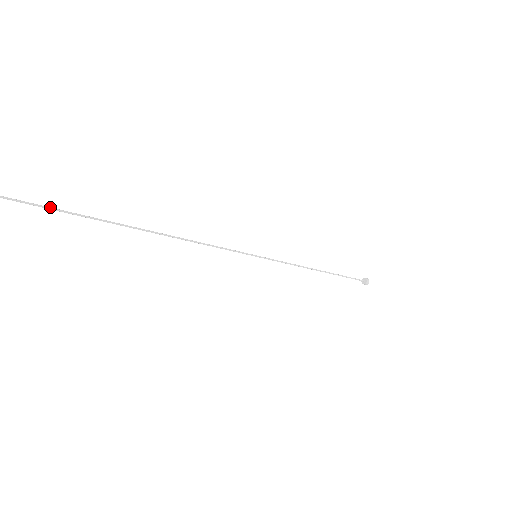
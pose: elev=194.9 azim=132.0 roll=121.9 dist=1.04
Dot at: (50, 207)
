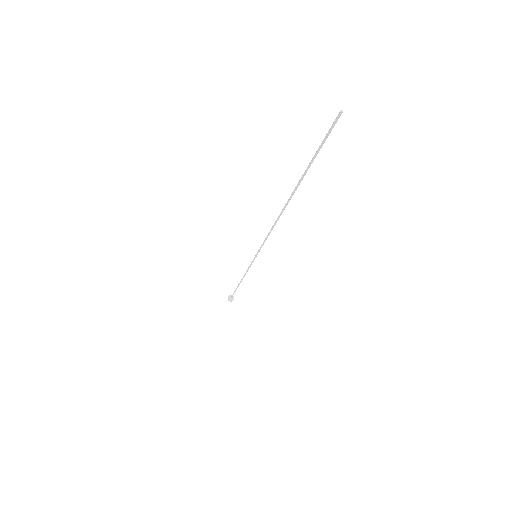
Dot at: occluded
